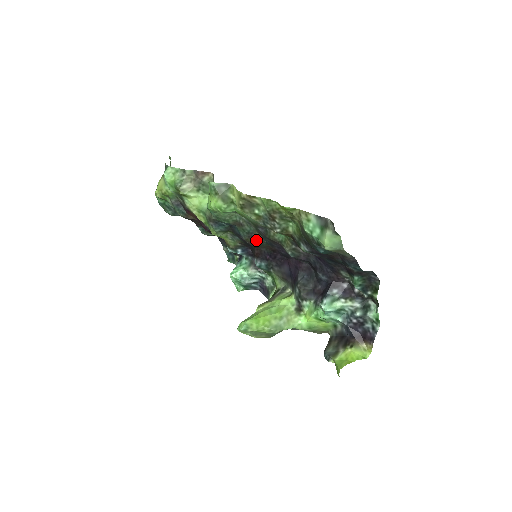
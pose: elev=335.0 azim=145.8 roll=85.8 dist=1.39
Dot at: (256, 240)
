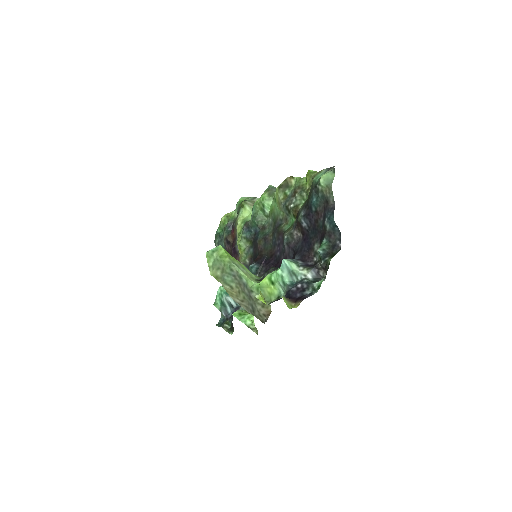
Dot at: (266, 242)
